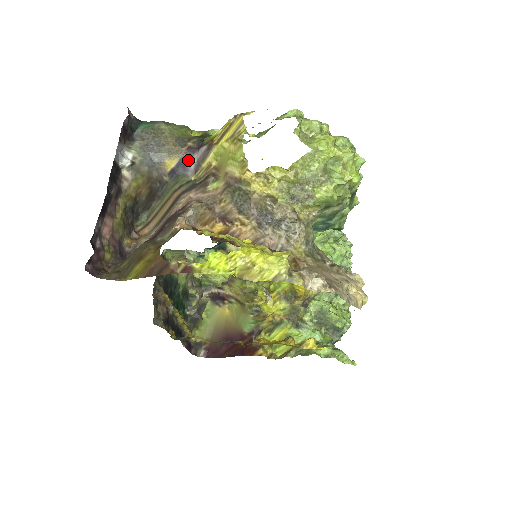
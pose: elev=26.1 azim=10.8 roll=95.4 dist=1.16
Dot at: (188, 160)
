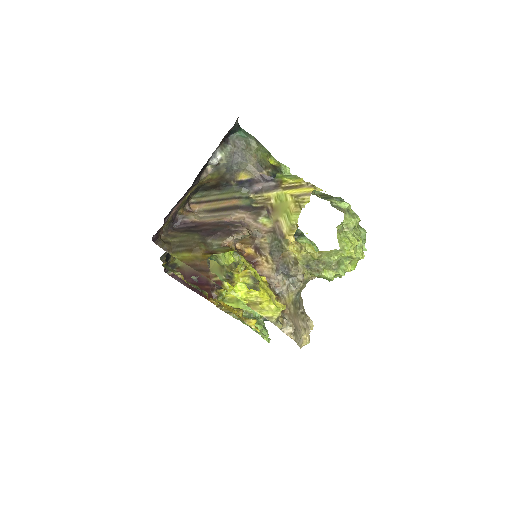
Dot at: (256, 182)
